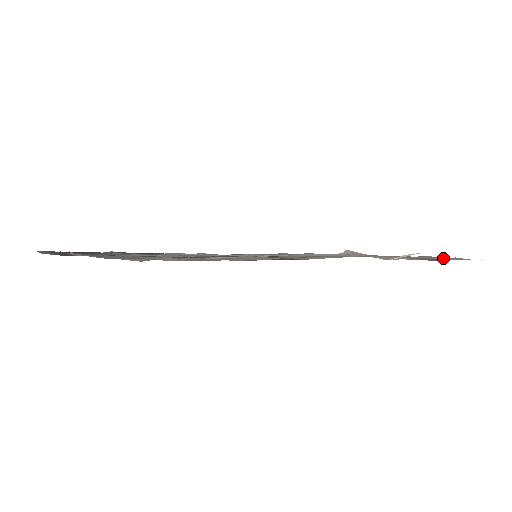
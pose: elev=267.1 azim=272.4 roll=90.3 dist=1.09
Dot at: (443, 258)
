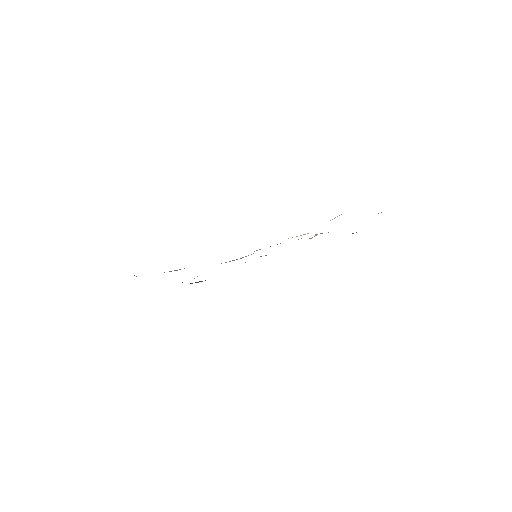
Dot at: occluded
